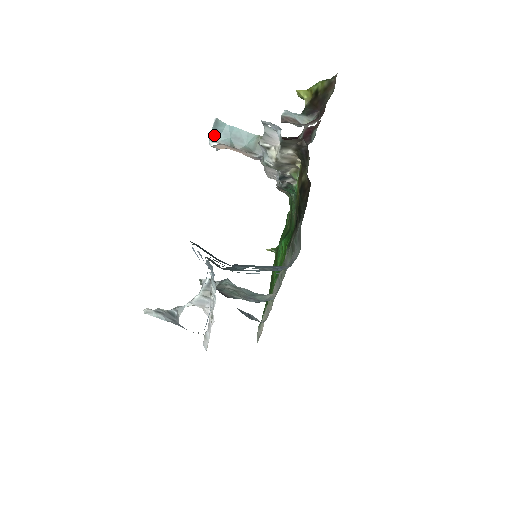
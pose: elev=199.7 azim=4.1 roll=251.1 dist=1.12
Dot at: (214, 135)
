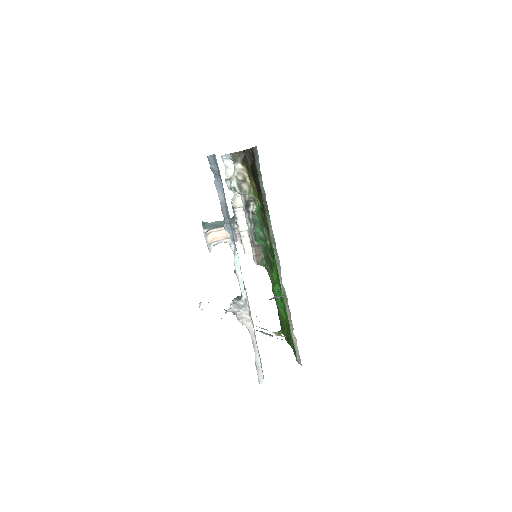
Dot at: (204, 227)
